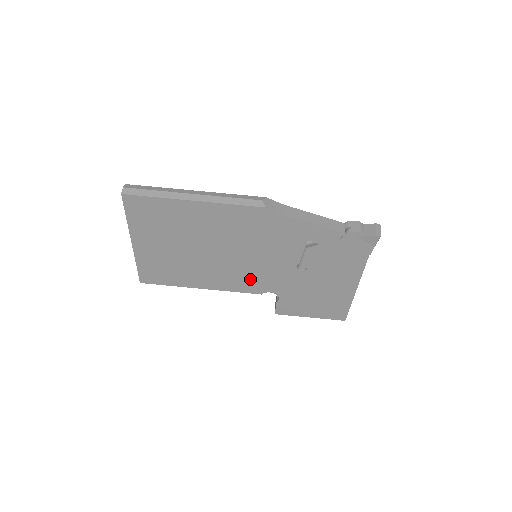
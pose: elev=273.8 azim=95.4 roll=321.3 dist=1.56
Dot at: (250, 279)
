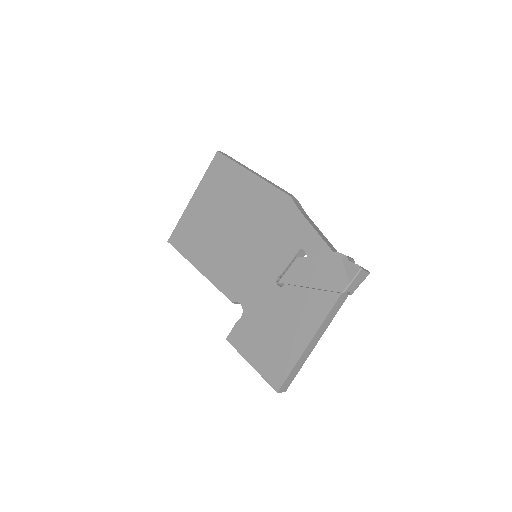
Dot at: (236, 276)
